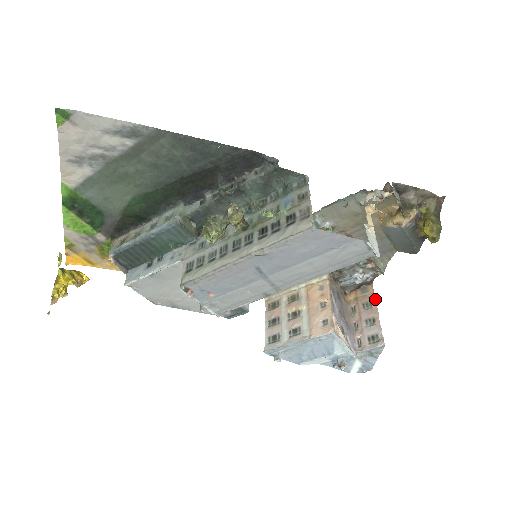
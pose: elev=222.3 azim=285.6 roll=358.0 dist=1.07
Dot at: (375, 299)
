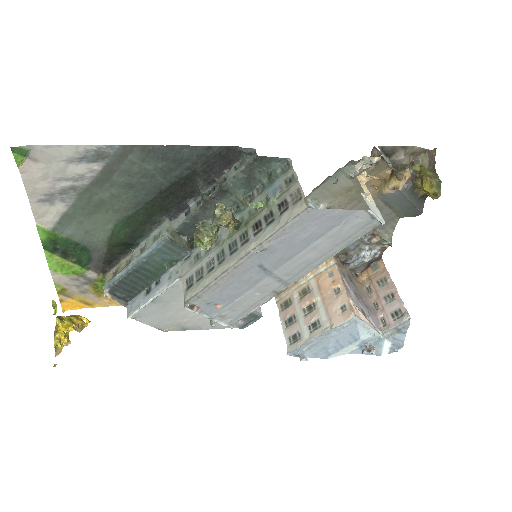
Dot at: (388, 273)
